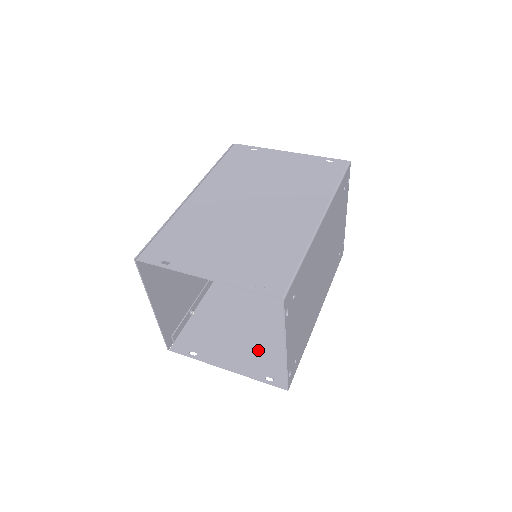
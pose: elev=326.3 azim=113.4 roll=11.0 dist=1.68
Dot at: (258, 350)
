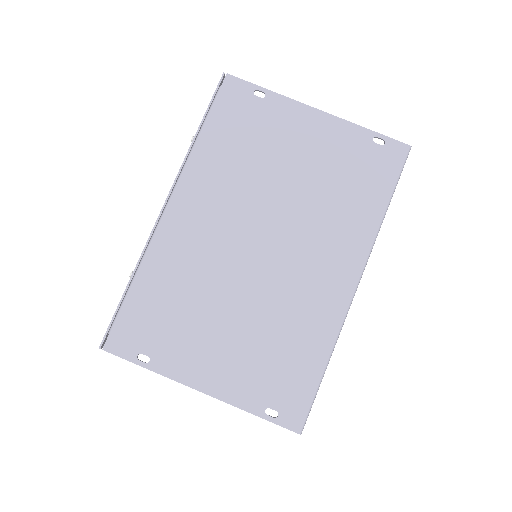
Dot at: occluded
